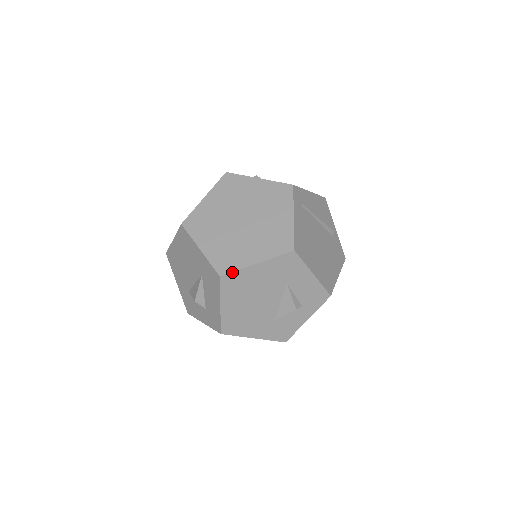
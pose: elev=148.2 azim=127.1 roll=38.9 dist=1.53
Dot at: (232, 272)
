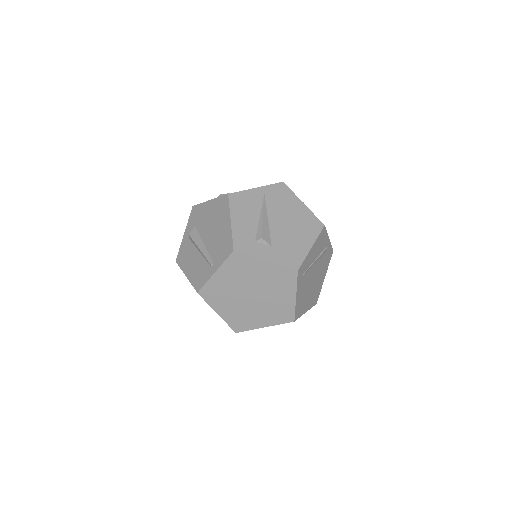
Dot at: occluded
